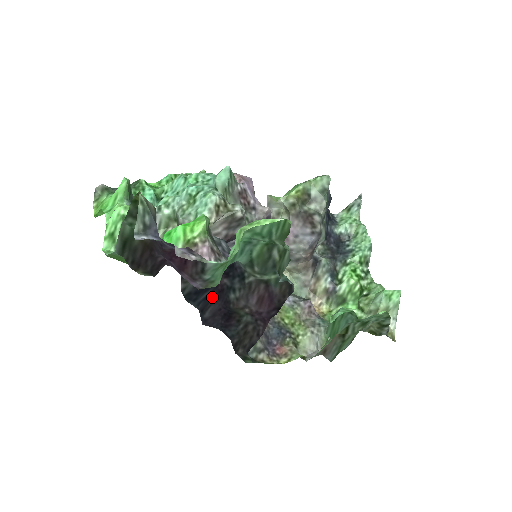
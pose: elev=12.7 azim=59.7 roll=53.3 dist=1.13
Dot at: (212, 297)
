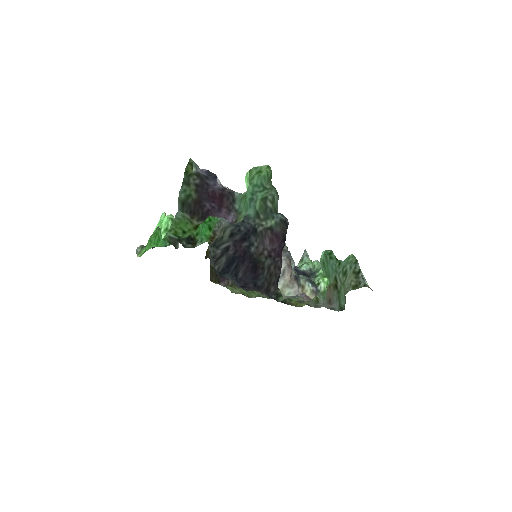
Dot at: (239, 265)
